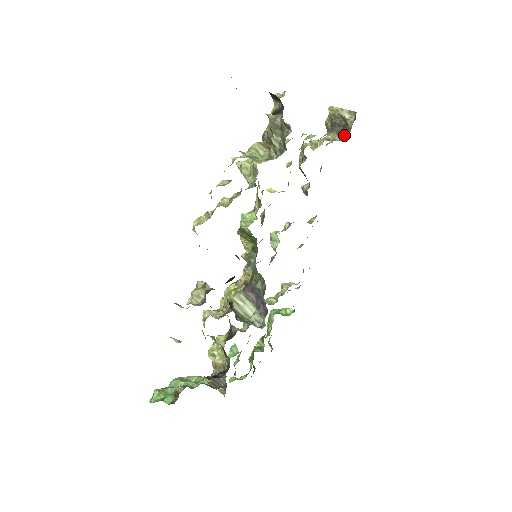
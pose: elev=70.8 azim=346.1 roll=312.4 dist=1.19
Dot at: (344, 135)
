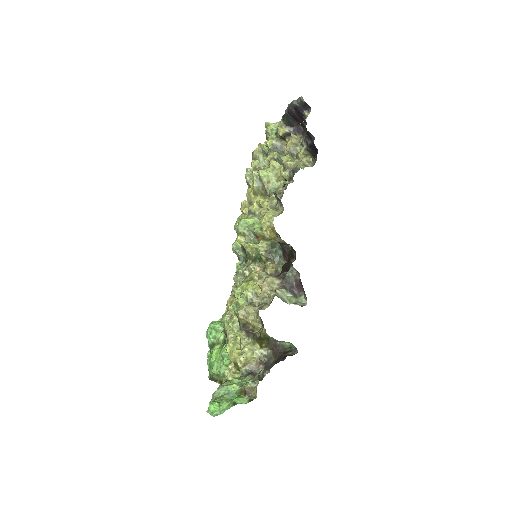
Dot at: occluded
